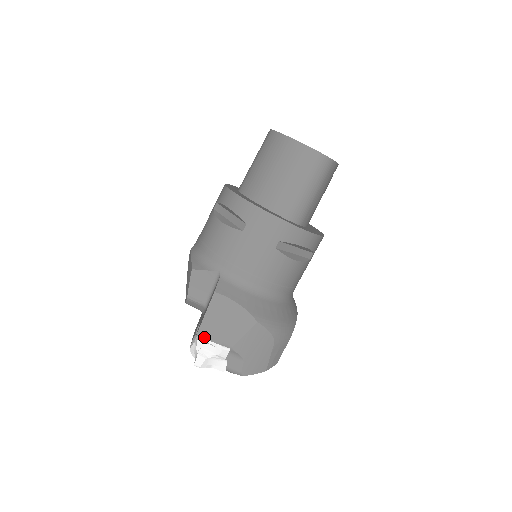
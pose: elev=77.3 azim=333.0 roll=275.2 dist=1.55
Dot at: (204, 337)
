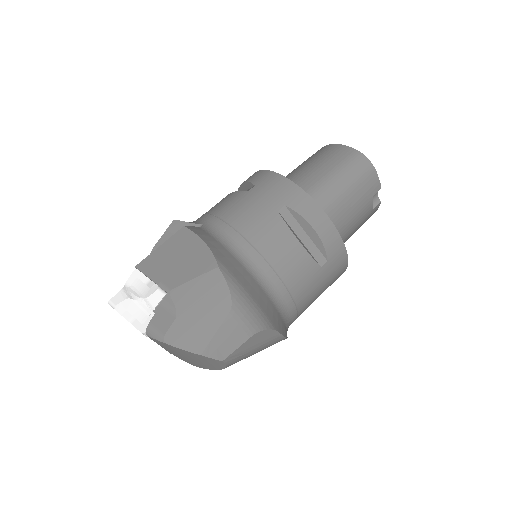
Dot at: (143, 271)
